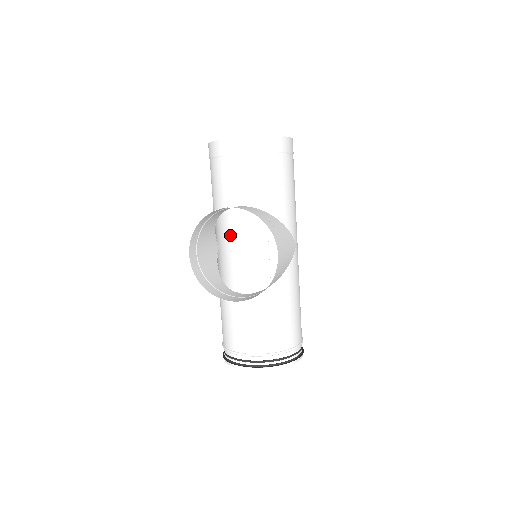
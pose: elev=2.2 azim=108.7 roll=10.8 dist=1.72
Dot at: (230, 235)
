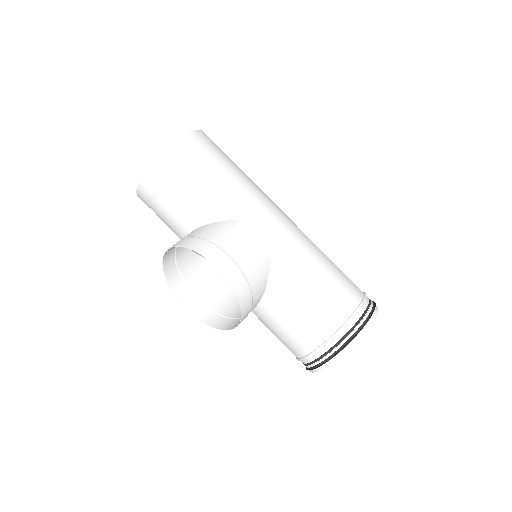
Dot at: occluded
